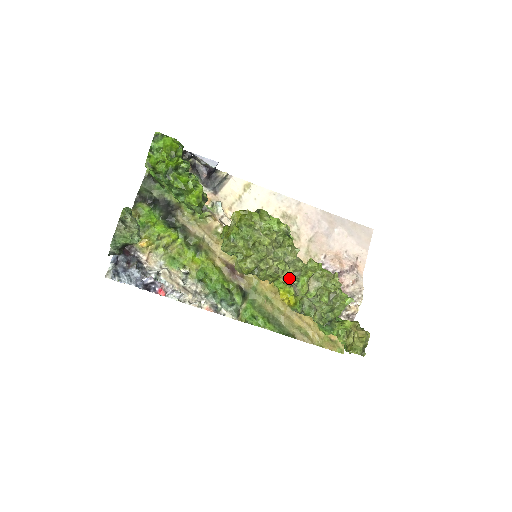
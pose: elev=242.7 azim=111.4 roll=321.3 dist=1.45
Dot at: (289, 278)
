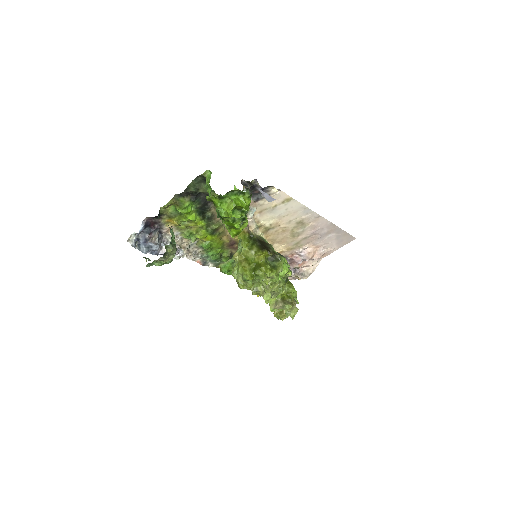
Dot at: occluded
